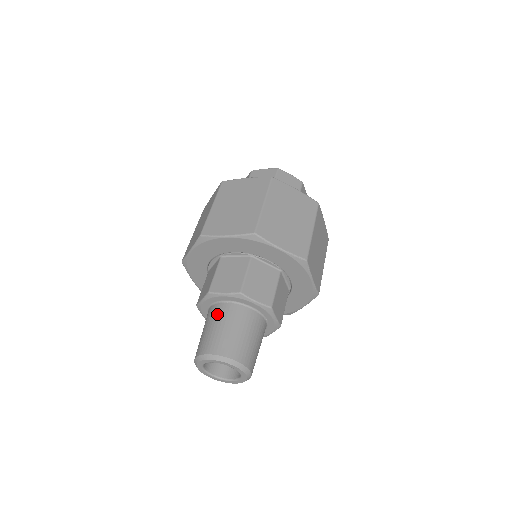
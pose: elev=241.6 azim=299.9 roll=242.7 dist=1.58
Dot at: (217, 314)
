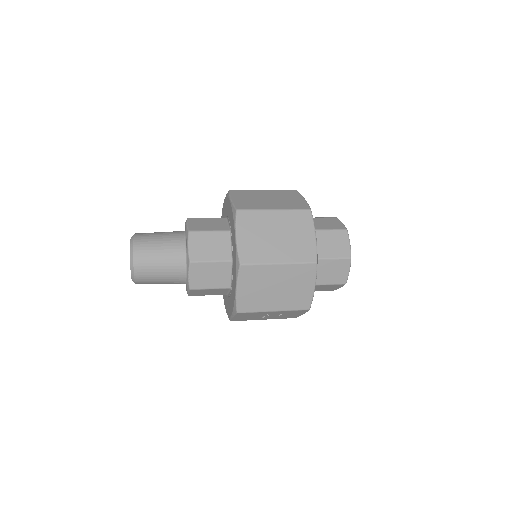
Dot at: (173, 232)
